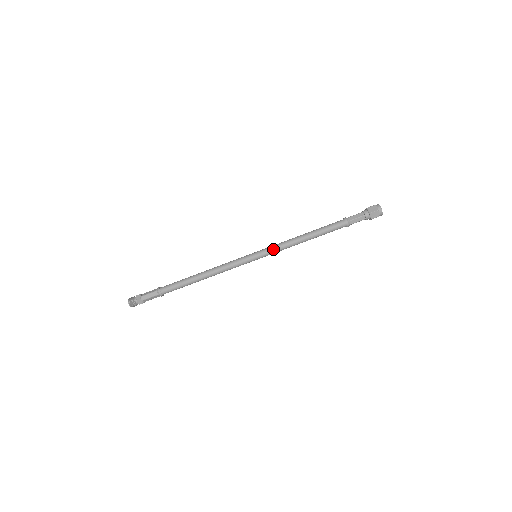
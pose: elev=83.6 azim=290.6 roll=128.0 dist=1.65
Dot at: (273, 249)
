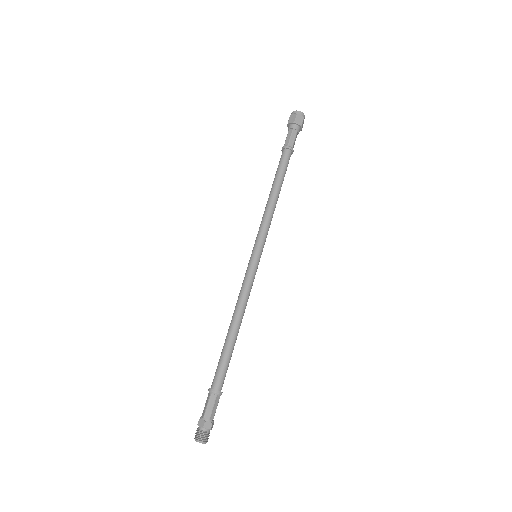
Dot at: (262, 232)
